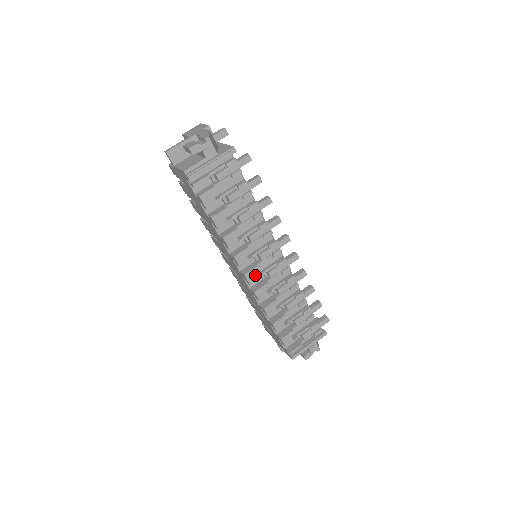
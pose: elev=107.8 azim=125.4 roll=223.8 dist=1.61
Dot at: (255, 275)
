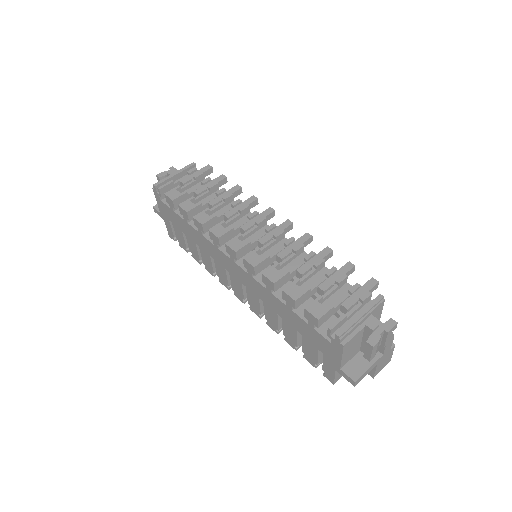
Dot at: (239, 242)
